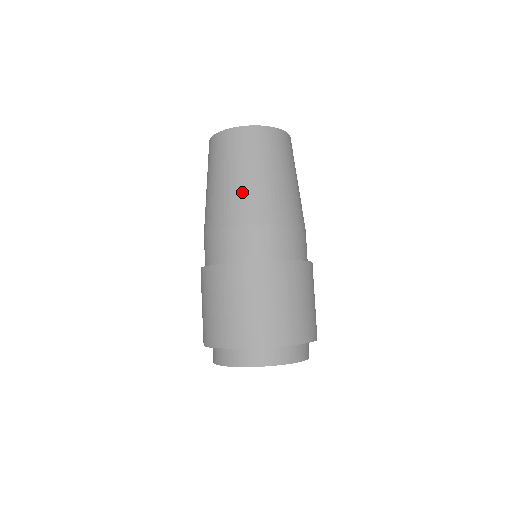
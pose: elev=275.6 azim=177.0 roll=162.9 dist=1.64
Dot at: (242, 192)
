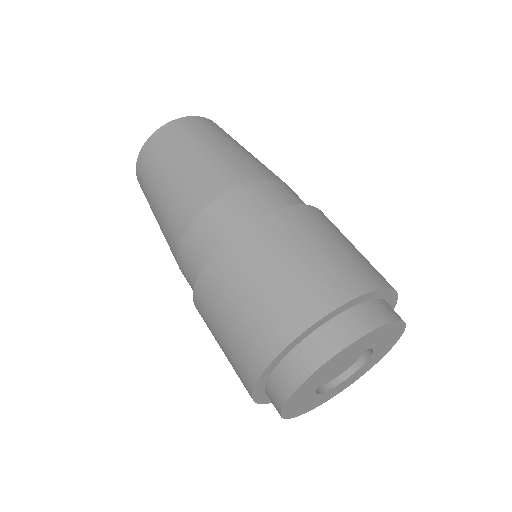
Dot at: (177, 189)
